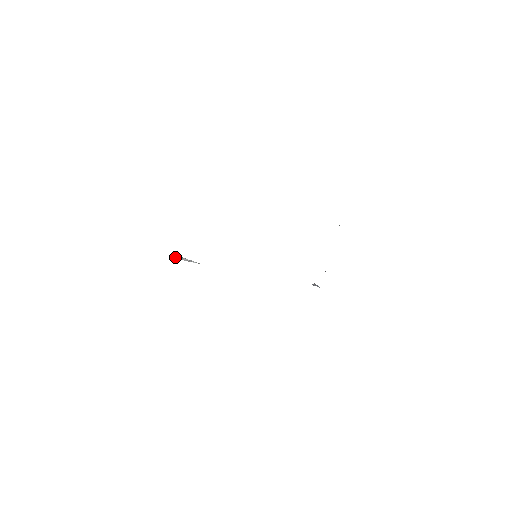
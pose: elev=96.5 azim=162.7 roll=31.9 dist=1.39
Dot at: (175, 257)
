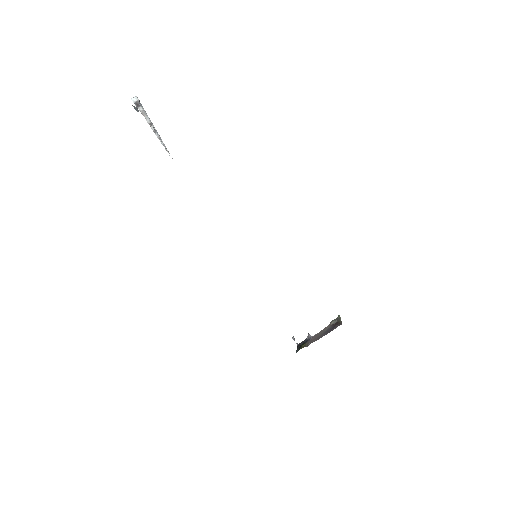
Dot at: (136, 107)
